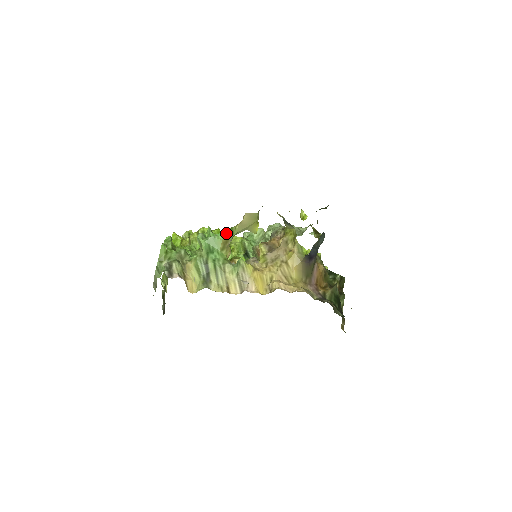
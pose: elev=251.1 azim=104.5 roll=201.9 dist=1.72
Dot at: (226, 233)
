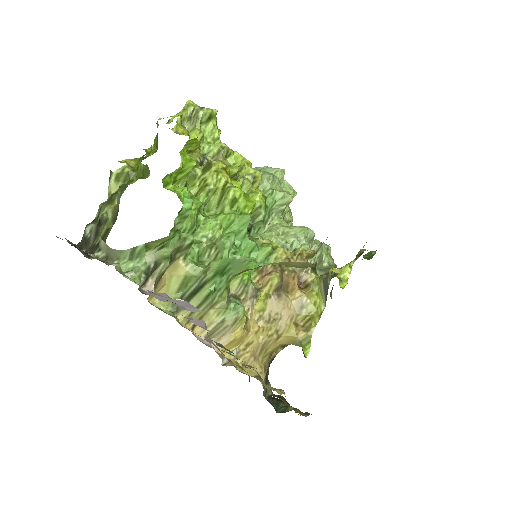
Dot at: (259, 239)
